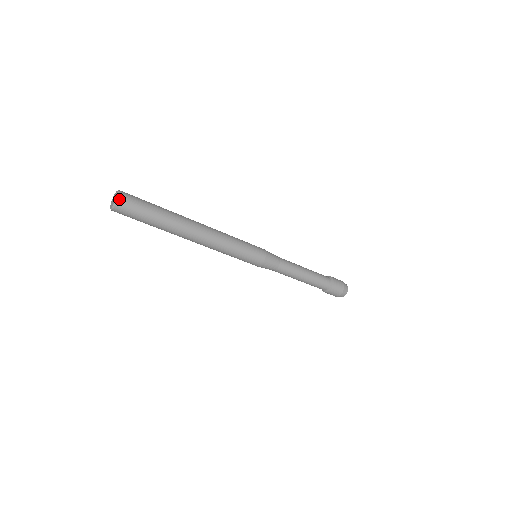
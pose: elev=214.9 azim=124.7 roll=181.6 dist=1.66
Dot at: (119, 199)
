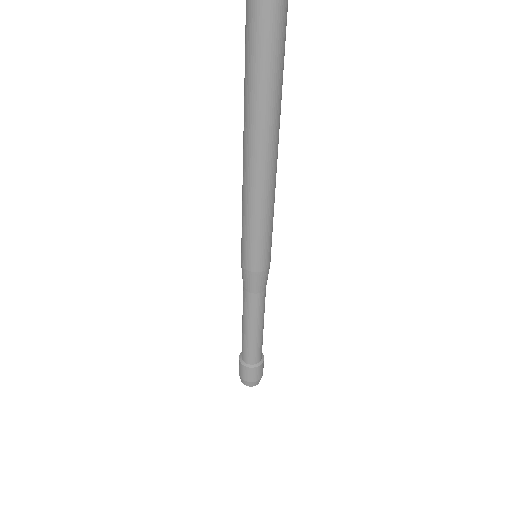
Dot at: out of frame
